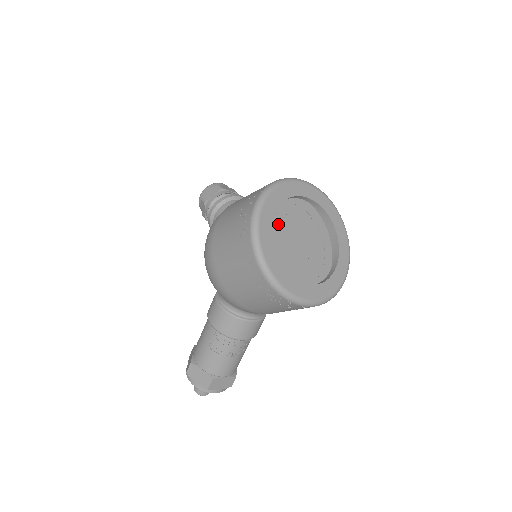
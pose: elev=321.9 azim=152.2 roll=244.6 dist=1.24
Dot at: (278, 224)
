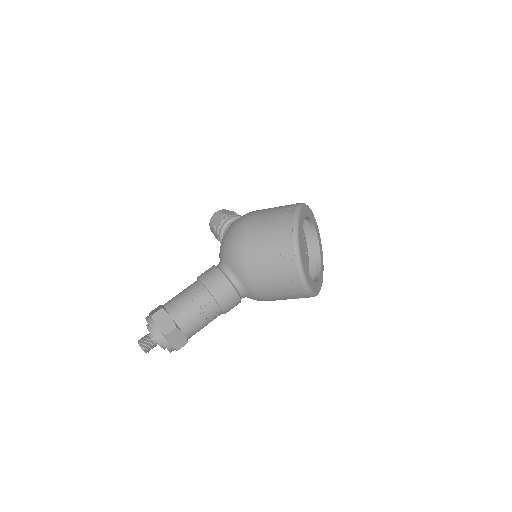
Dot at: occluded
